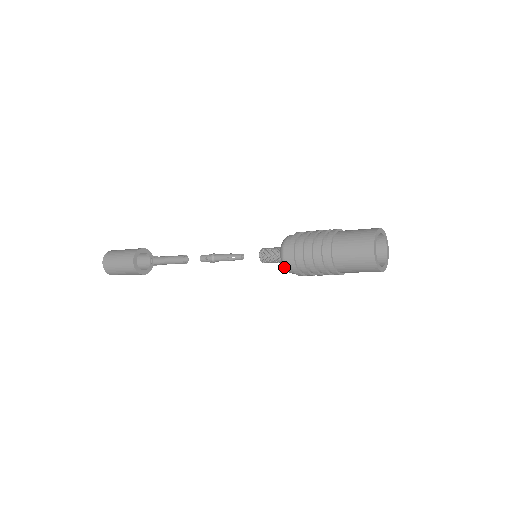
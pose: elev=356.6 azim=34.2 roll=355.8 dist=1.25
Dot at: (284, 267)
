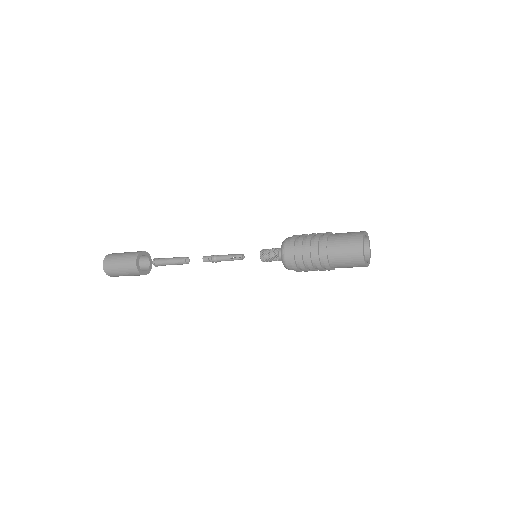
Dot at: (285, 266)
